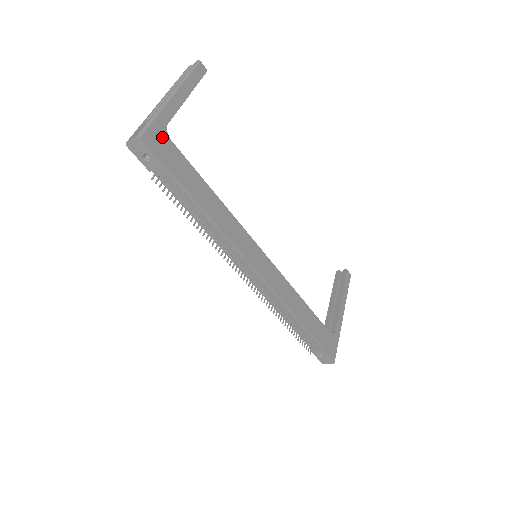
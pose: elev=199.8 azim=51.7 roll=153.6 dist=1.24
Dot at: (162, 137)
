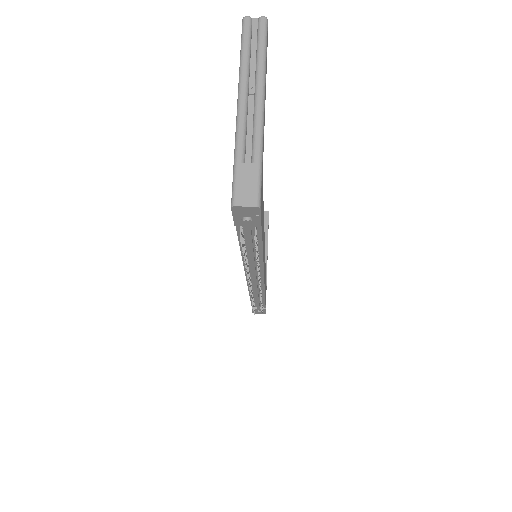
Dot at: (262, 185)
